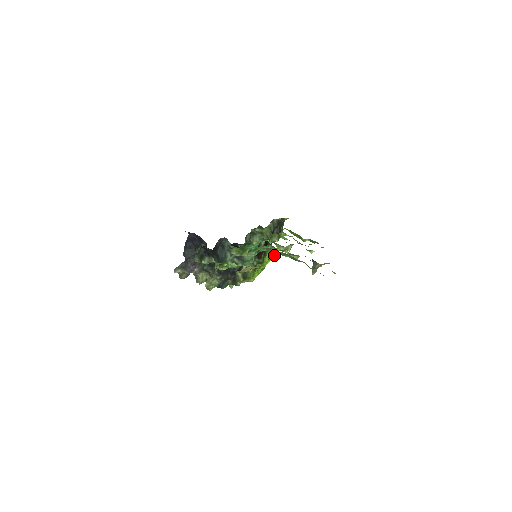
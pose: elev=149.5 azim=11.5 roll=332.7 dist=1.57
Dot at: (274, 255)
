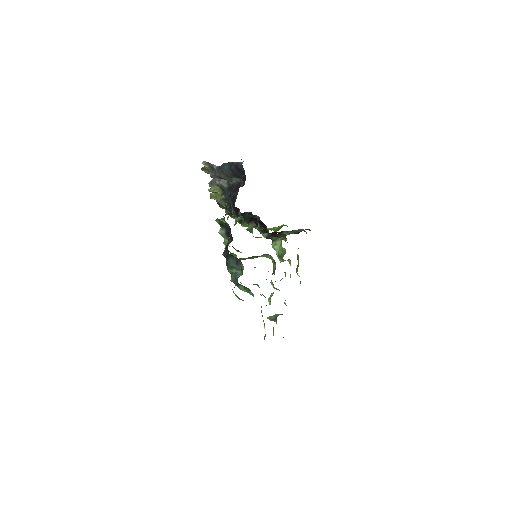
Dot at: (276, 231)
